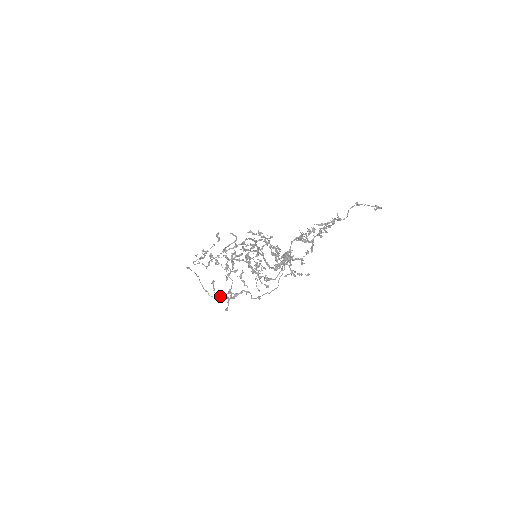
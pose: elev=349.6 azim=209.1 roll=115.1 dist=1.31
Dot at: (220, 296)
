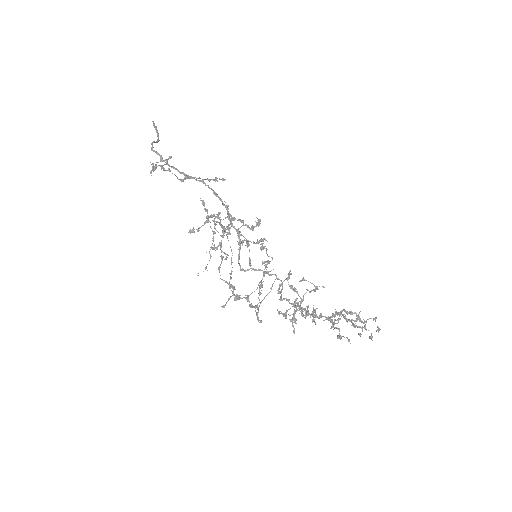
Dot at: (230, 288)
